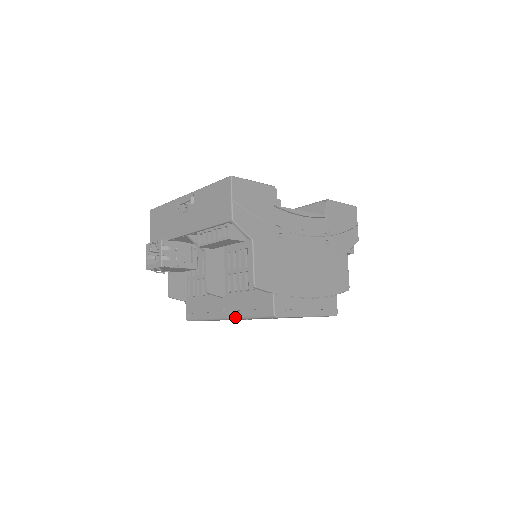
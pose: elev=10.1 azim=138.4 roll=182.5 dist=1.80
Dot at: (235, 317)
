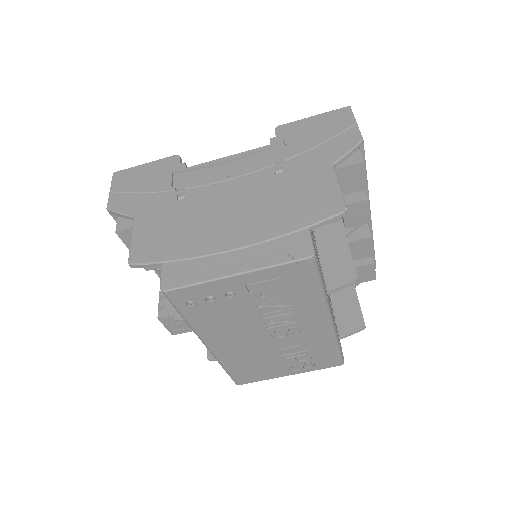
Dot at: occluded
